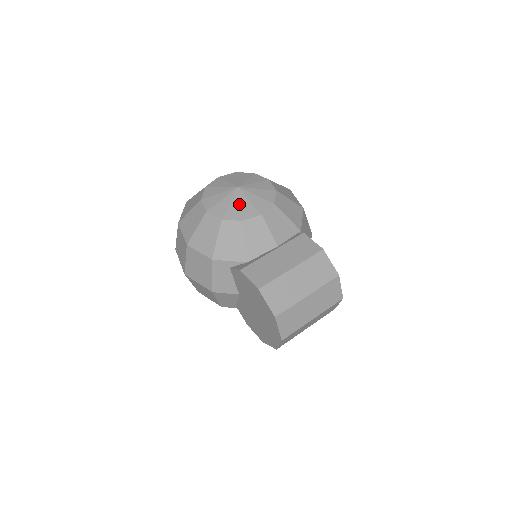
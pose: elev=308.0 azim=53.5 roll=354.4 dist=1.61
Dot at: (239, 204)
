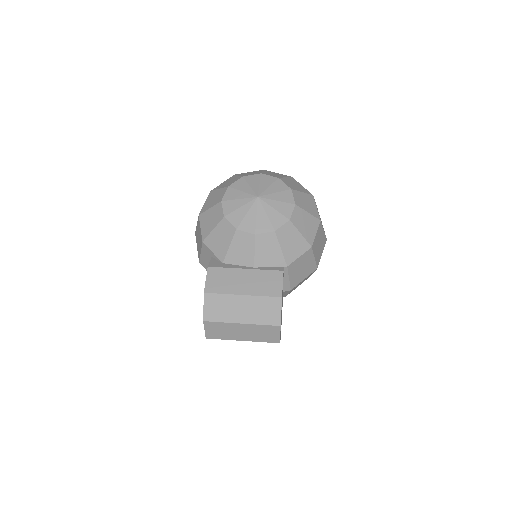
Dot at: (246, 213)
